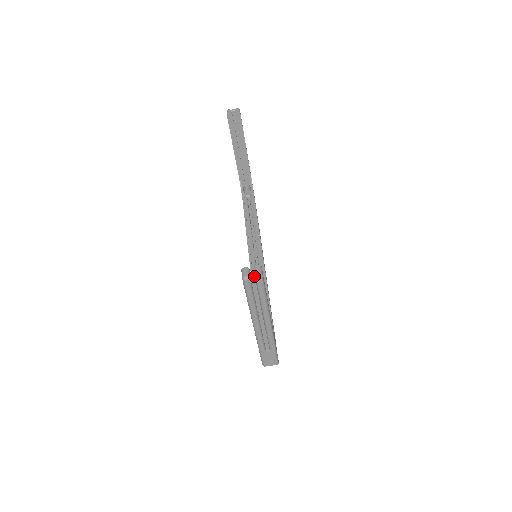
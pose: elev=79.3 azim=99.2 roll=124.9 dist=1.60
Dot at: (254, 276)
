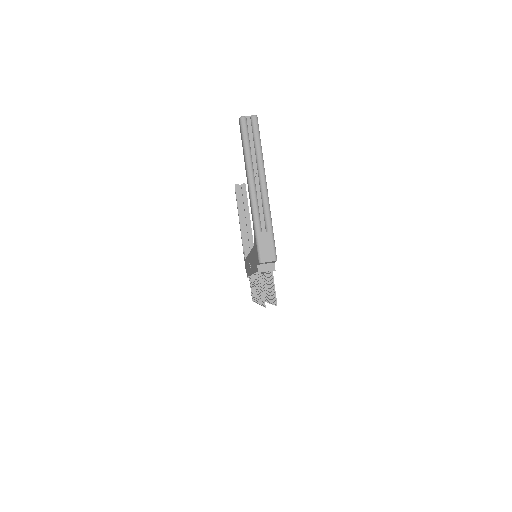
Dot at: (250, 119)
